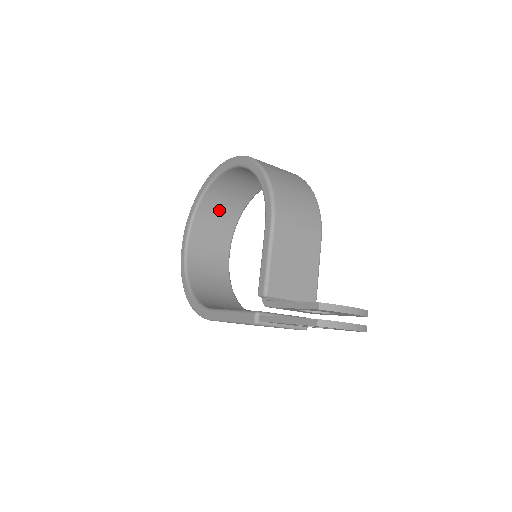
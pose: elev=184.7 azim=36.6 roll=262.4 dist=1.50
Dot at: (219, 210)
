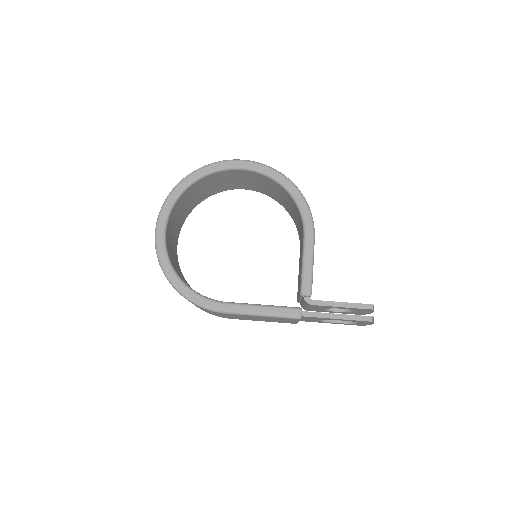
Dot at: (189, 200)
